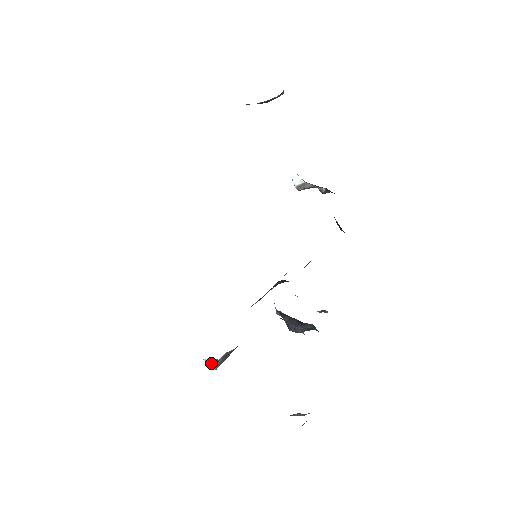
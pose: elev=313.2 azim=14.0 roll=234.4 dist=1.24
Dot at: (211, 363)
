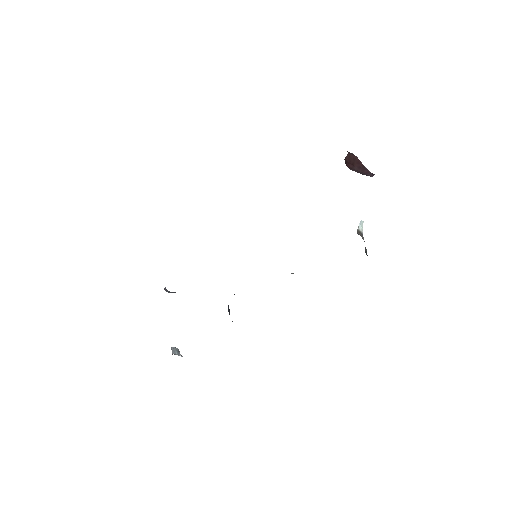
Dot at: (166, 289)
